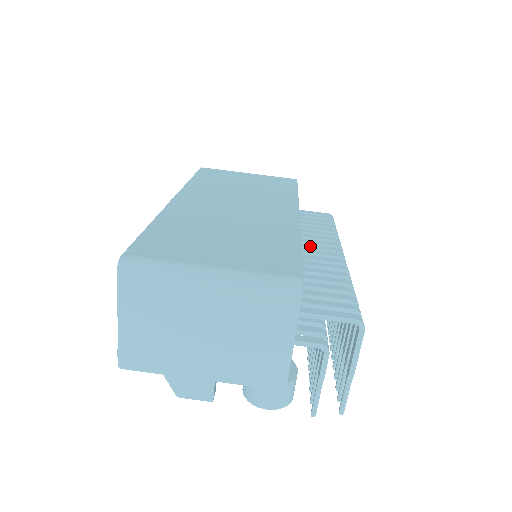
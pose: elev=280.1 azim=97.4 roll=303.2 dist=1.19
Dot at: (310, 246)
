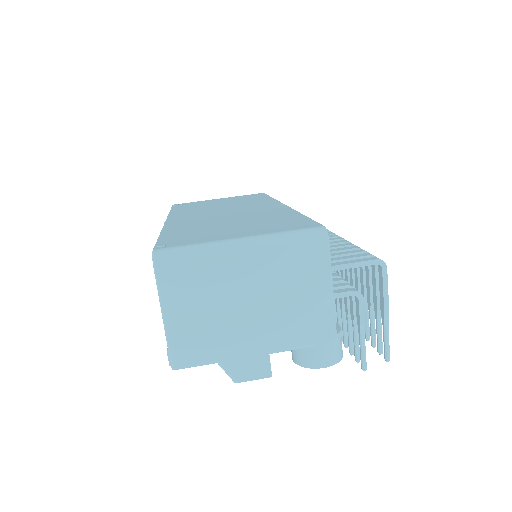
Dot at: occluded
